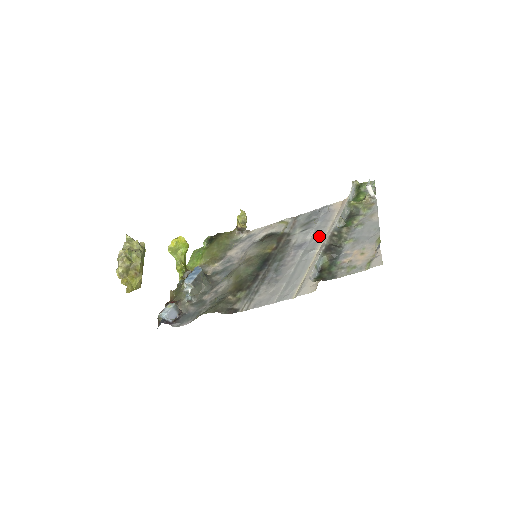
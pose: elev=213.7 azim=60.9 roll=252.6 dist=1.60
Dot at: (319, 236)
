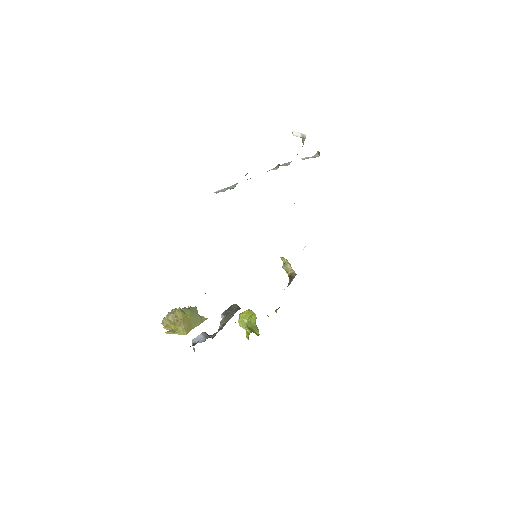
Dot at: occluded
